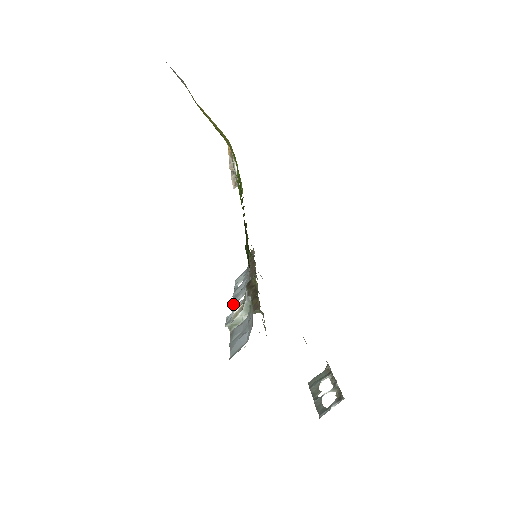
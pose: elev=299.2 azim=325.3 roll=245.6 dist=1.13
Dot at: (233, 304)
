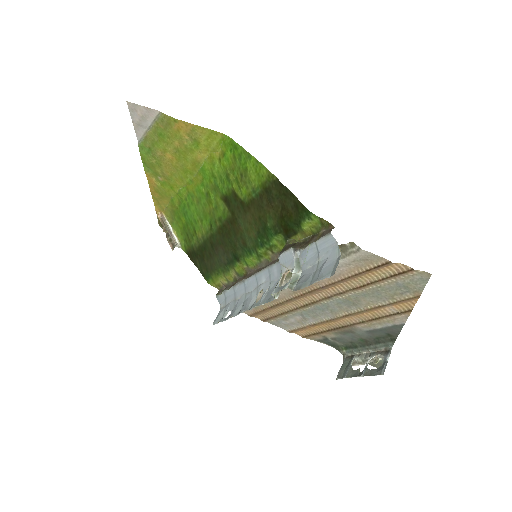
Dot at: (252, 307)
